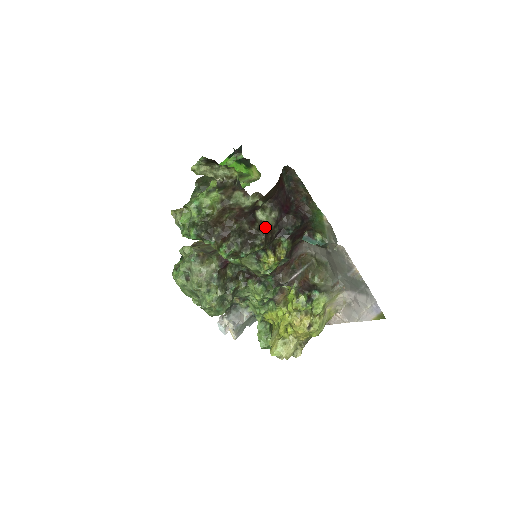
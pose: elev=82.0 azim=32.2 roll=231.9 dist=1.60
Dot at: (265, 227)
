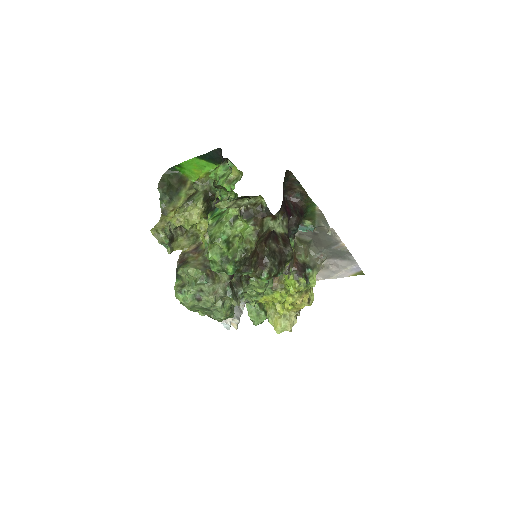
Dot at: (288, 240)
